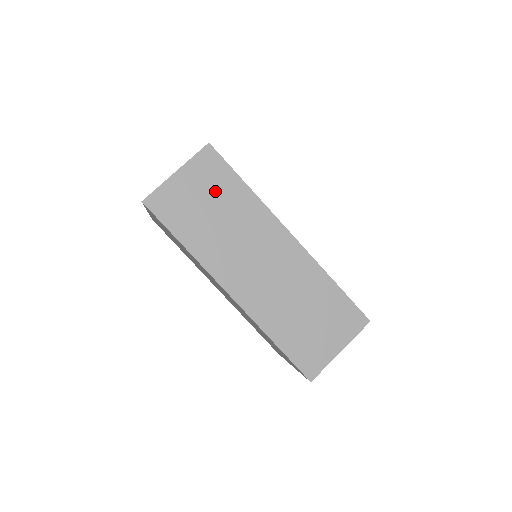
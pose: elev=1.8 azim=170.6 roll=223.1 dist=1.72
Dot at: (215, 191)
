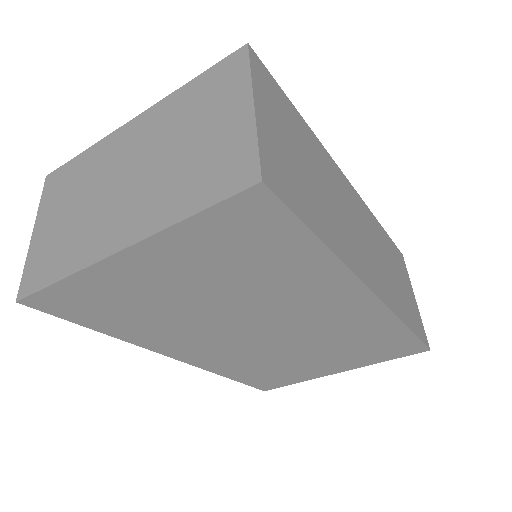
Dot at: (294, 134)
